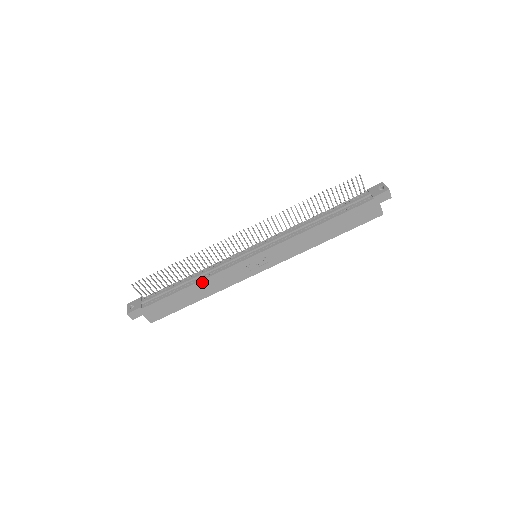
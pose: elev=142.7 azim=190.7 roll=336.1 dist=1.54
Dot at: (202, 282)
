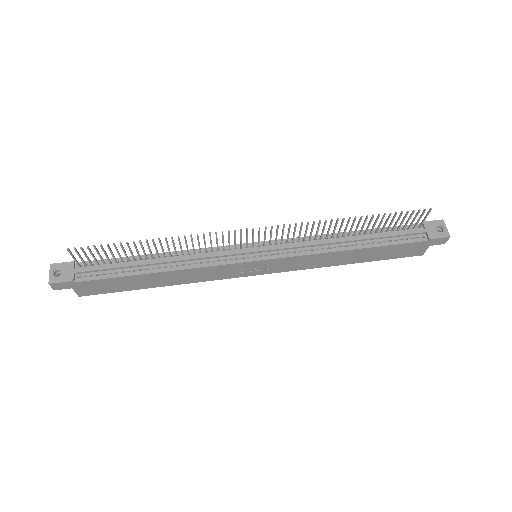
Dot at: (174, 272)
